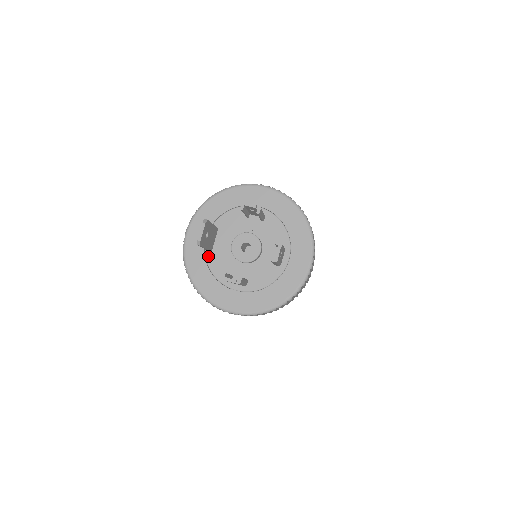
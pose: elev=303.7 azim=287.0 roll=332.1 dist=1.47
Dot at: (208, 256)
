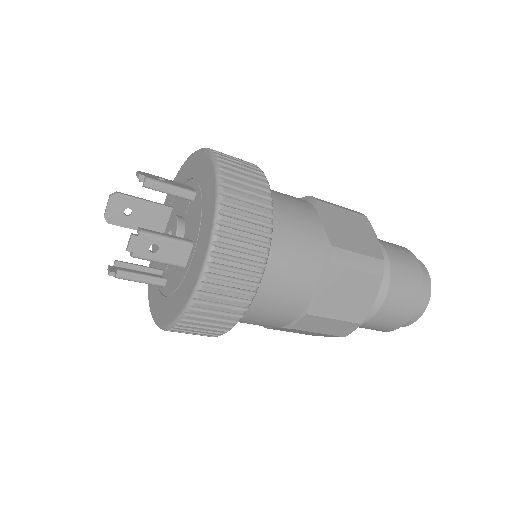
Dot at: occluded
